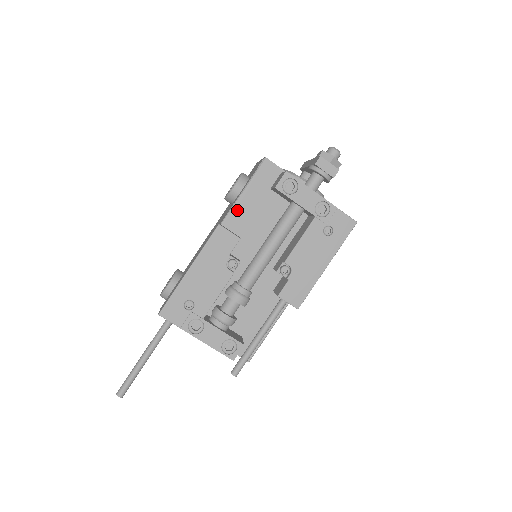
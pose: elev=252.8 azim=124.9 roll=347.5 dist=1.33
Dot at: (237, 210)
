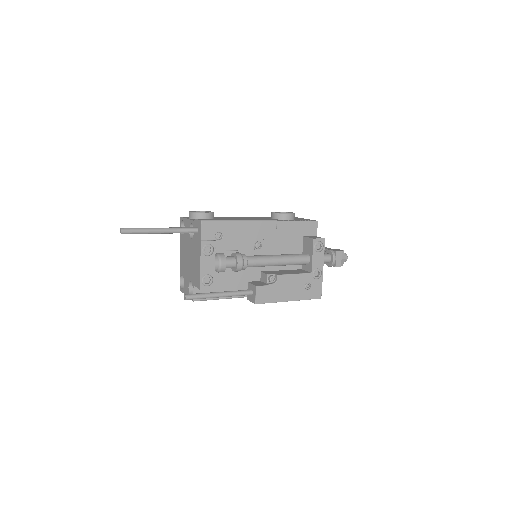
Dot at: (281, 225)
